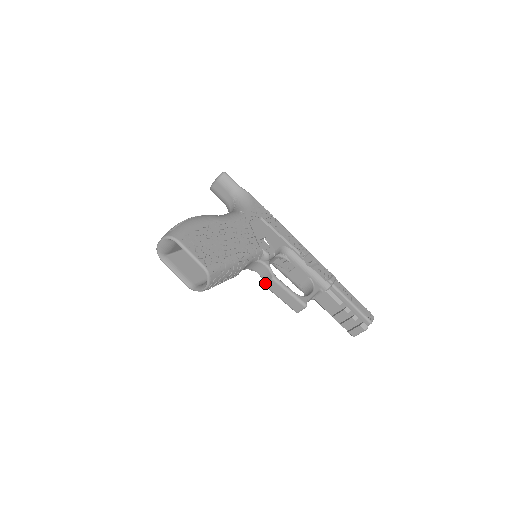
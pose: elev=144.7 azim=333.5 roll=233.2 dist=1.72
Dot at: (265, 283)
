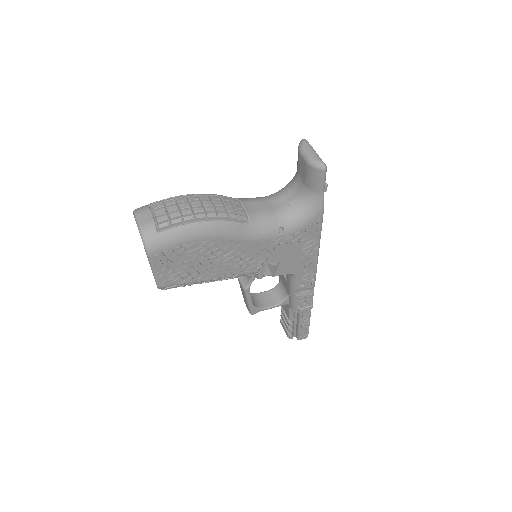
Dot at: occluded
